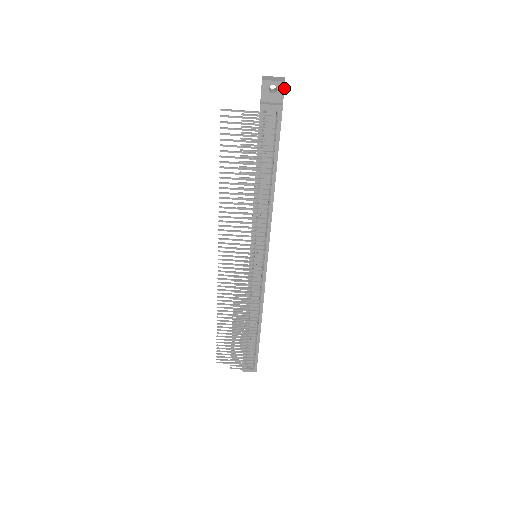
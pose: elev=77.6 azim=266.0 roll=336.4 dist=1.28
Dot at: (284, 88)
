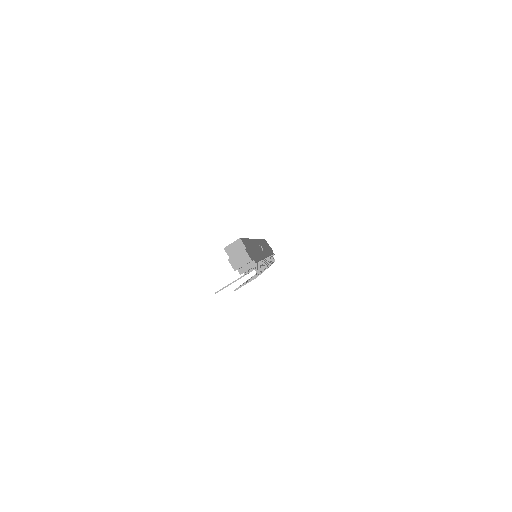
Dot at: occluded
